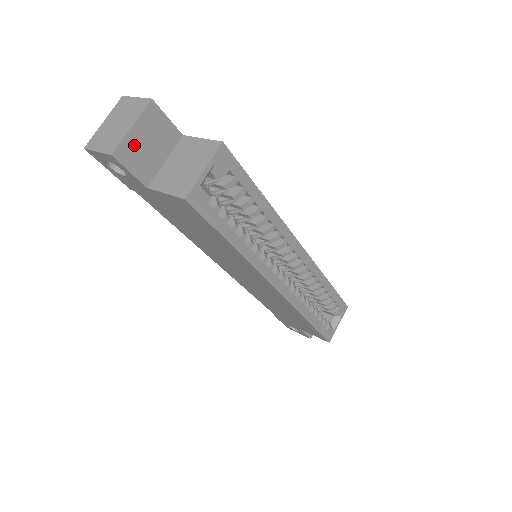
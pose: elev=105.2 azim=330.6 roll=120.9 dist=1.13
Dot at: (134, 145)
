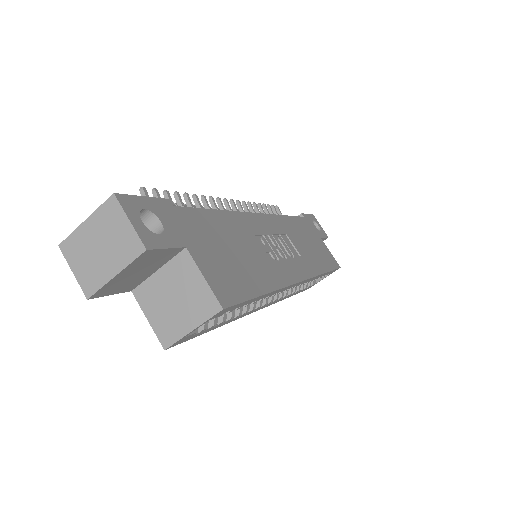
Dot at: (117, 282)
